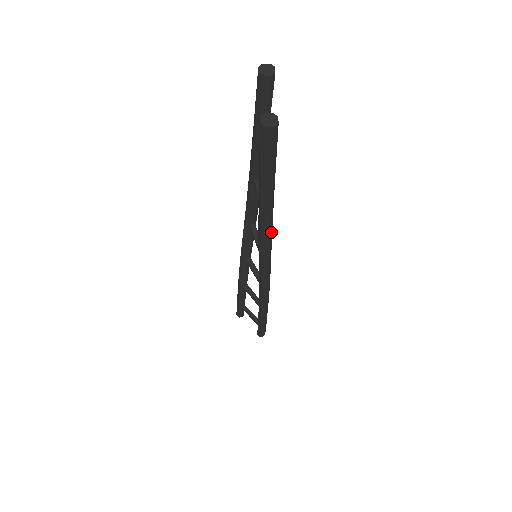
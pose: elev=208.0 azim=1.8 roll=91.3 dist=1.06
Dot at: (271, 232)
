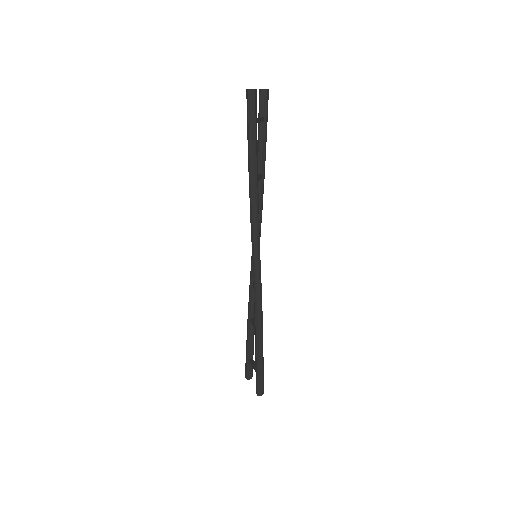
Dot at: (257, 197)
